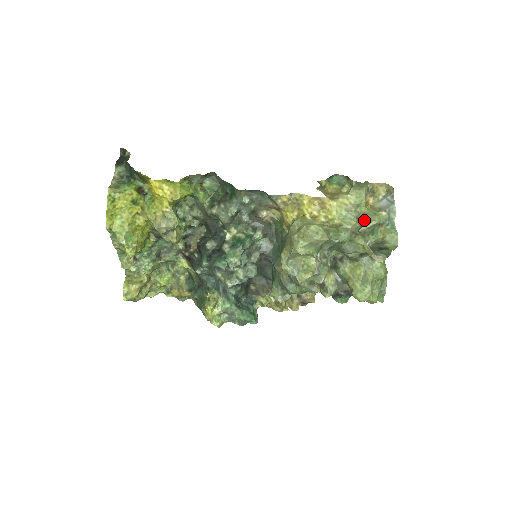
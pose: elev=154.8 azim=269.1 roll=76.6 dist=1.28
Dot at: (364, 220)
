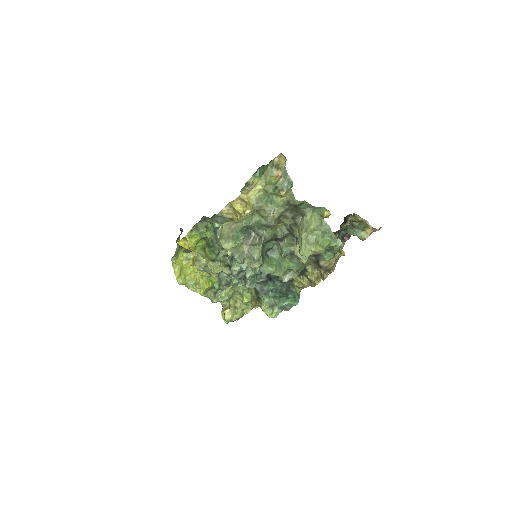
Dot at: occluded
